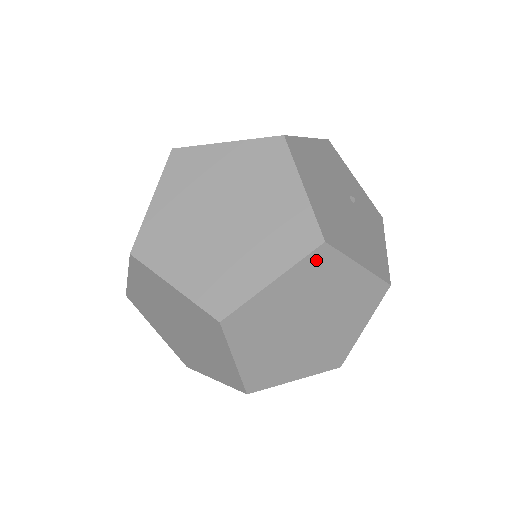
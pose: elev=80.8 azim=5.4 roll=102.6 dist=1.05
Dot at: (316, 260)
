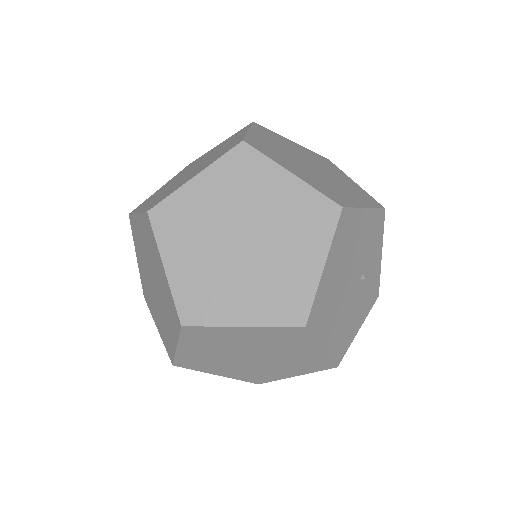
Dot at: (289, 331)
